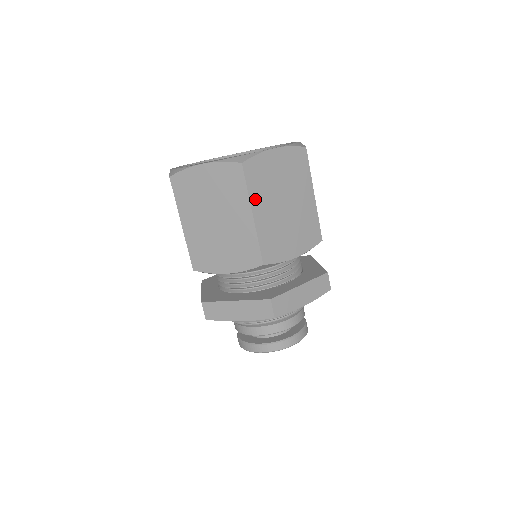
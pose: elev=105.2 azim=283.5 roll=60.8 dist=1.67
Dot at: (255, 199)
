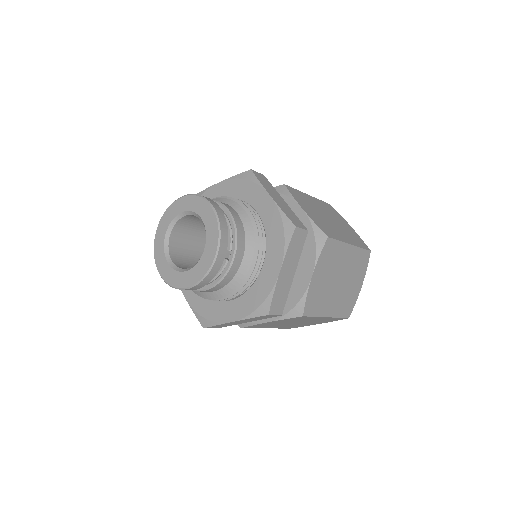
Dot at: (318, 202)
